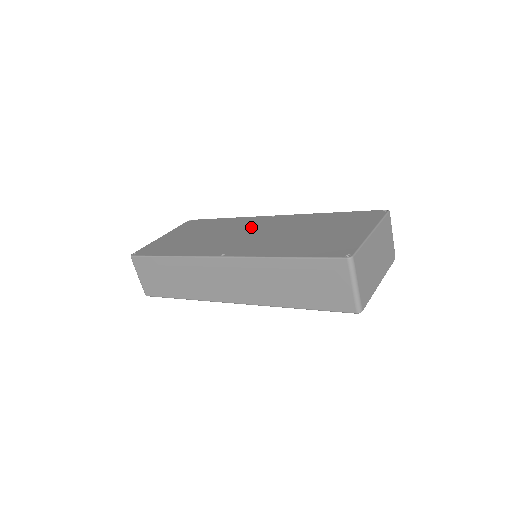
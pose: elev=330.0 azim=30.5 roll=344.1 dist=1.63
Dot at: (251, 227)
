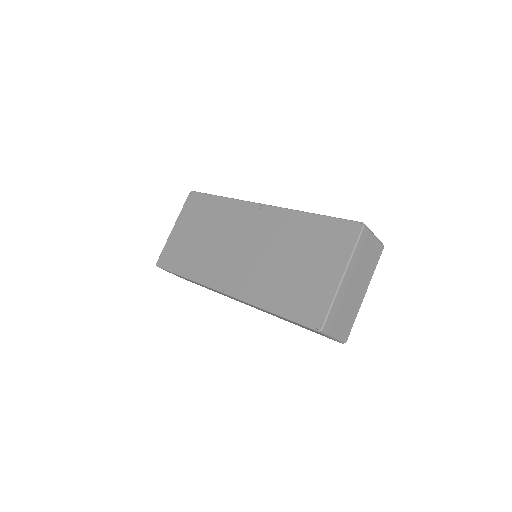
Dot at: (243, 230)
